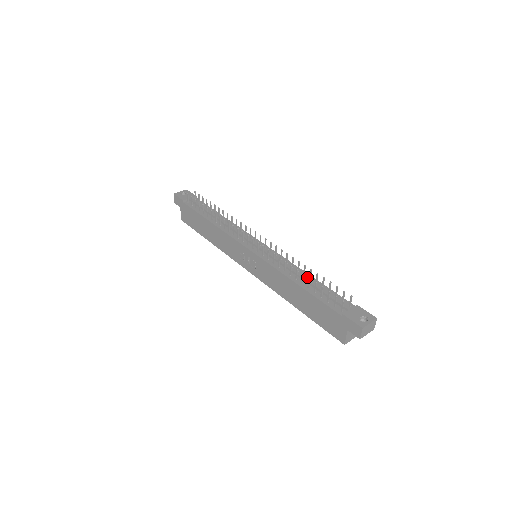
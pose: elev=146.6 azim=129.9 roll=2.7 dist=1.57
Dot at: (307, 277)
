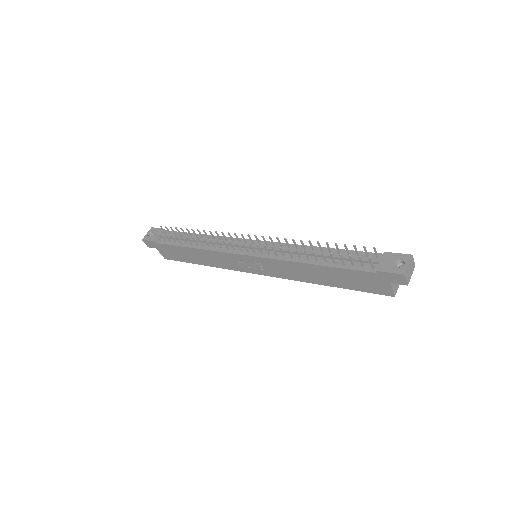
Dot at: (318, 251)
